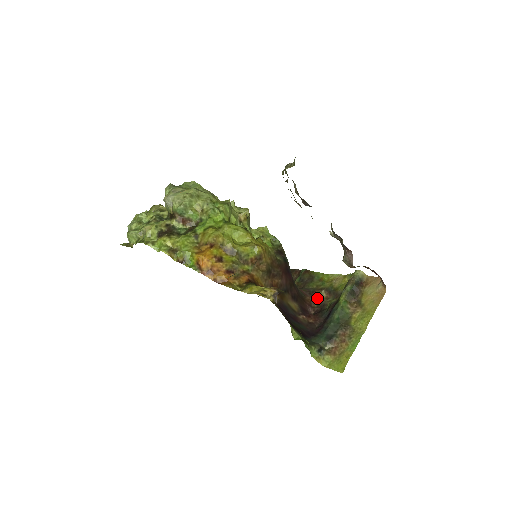
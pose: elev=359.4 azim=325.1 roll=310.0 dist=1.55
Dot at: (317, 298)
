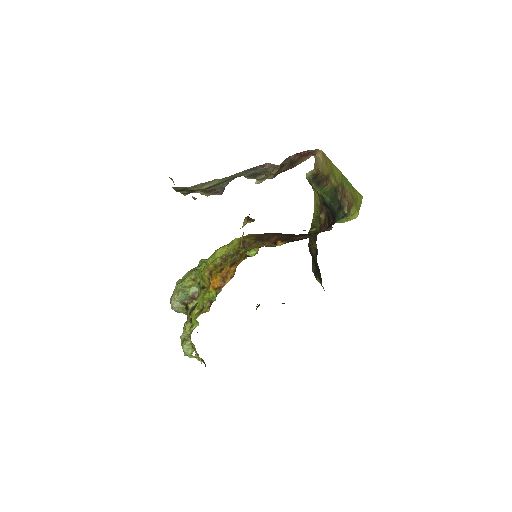
Dot at: (324, 223)
